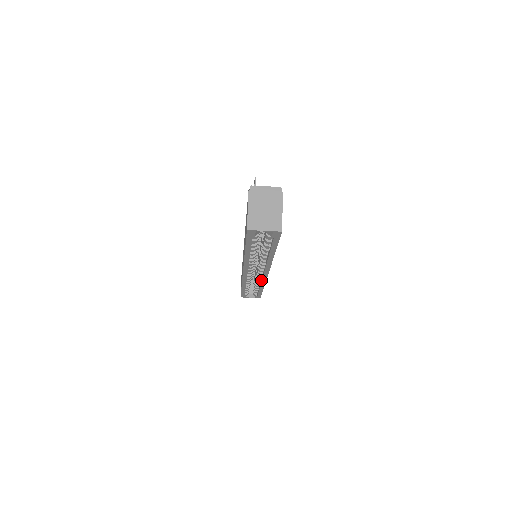
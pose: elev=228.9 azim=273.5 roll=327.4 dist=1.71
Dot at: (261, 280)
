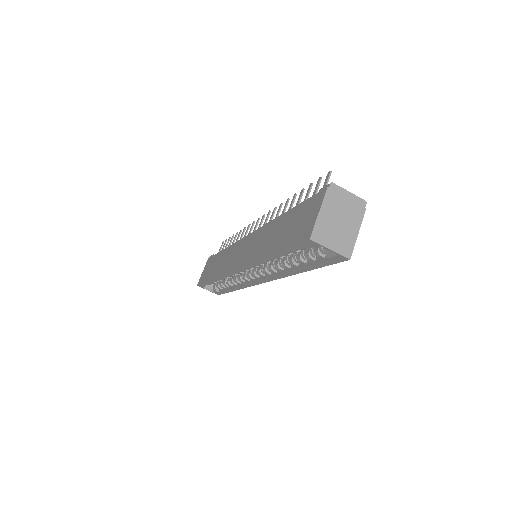
Dot at: (244, 283)
